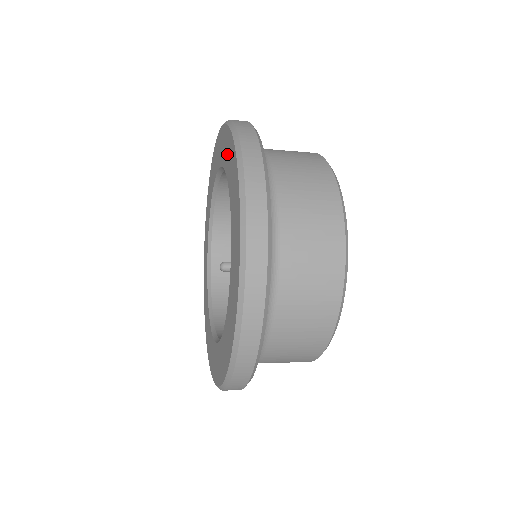
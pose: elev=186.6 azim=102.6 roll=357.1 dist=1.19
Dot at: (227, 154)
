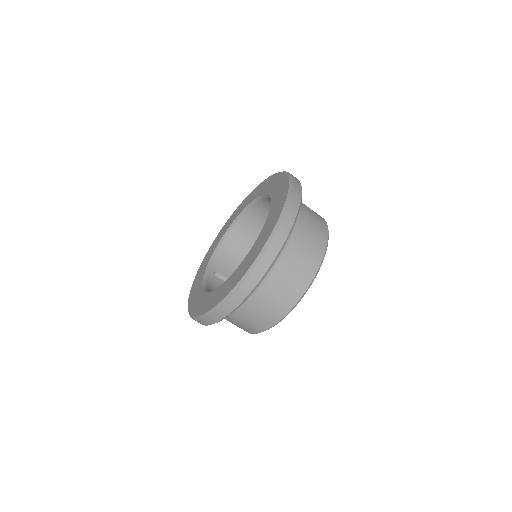
Dot at: (270, 184)
